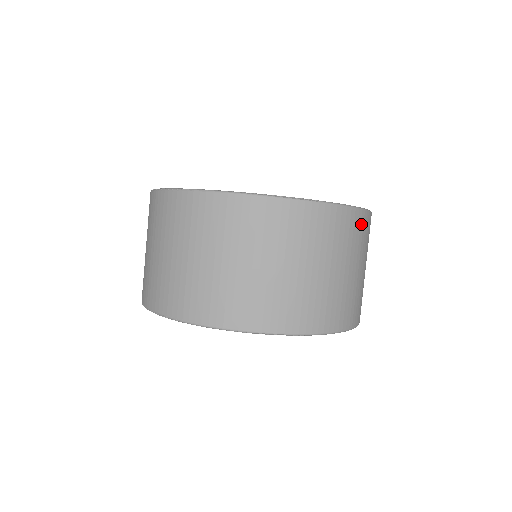
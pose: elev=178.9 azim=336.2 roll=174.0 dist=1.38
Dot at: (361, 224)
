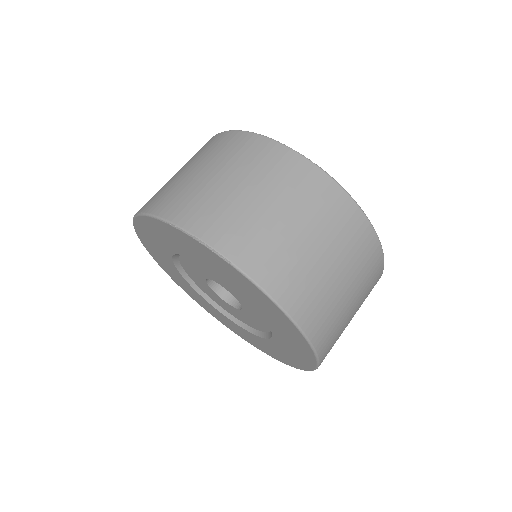
Dot at: (356, 224)
